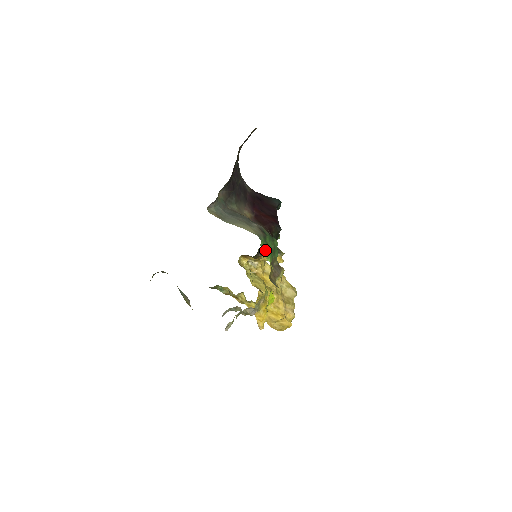
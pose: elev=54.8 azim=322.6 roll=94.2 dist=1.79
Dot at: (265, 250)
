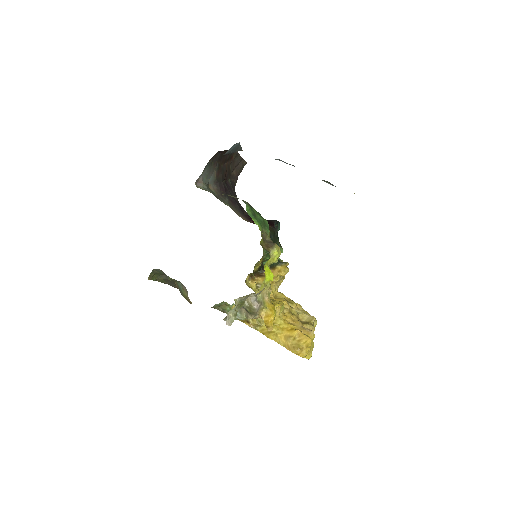
Dot at: (252, 215)
